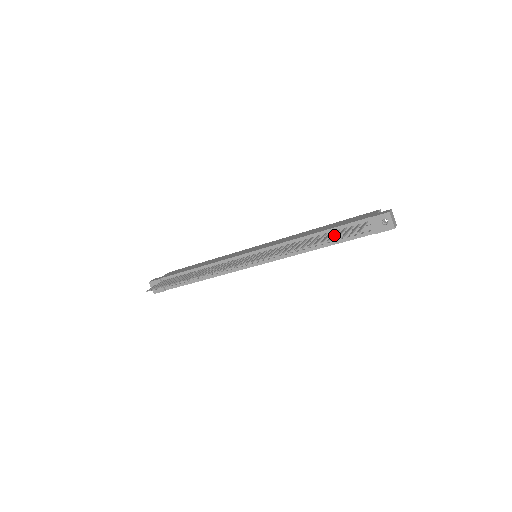
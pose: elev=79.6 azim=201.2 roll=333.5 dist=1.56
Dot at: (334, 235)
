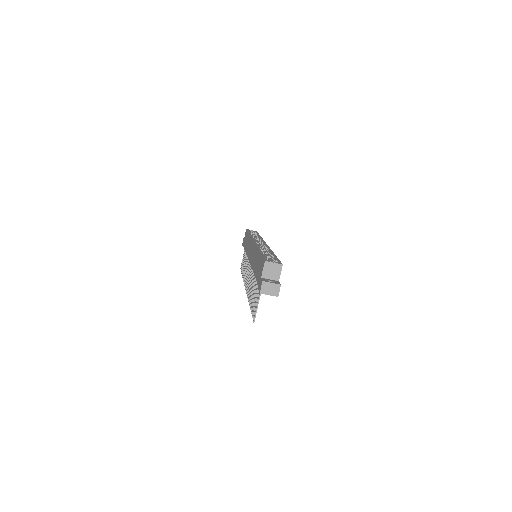
Dot at: occluded
